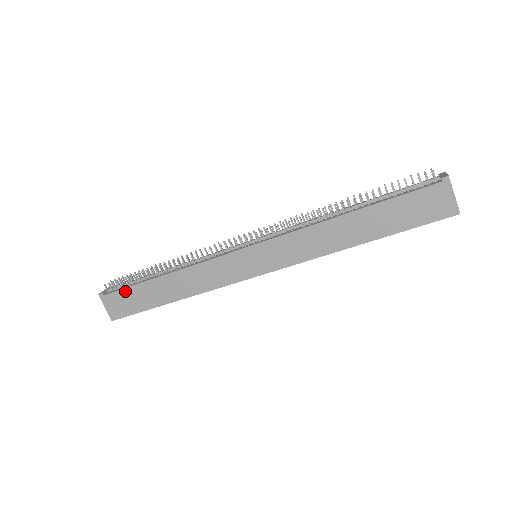
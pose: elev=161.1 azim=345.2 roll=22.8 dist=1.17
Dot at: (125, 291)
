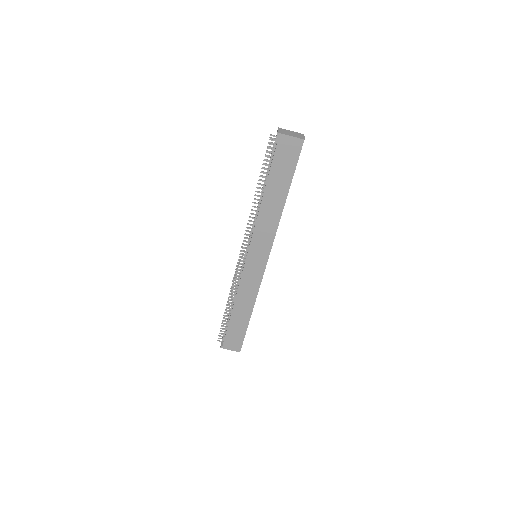
Dot at: (228, 334)
